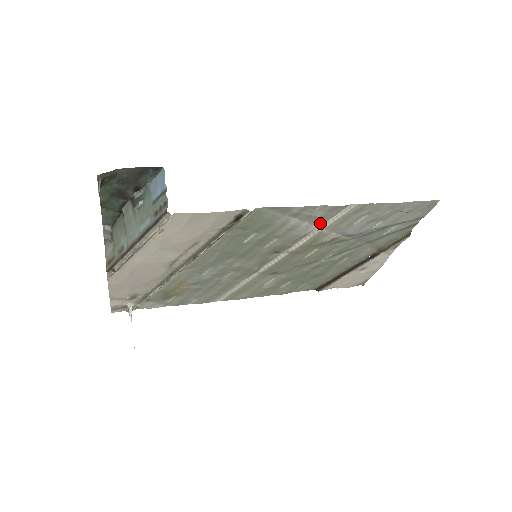
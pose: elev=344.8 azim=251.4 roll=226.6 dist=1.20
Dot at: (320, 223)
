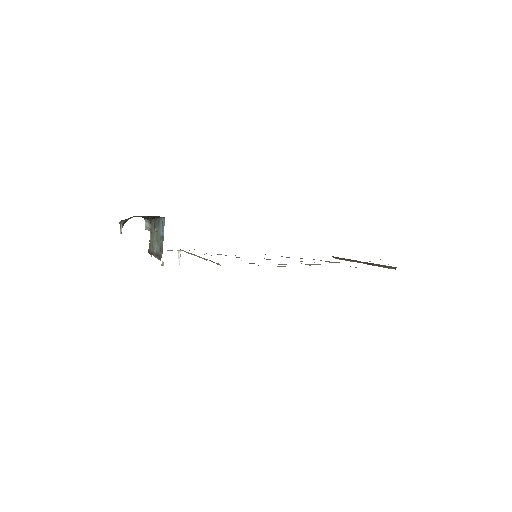
Dot at: occluded
